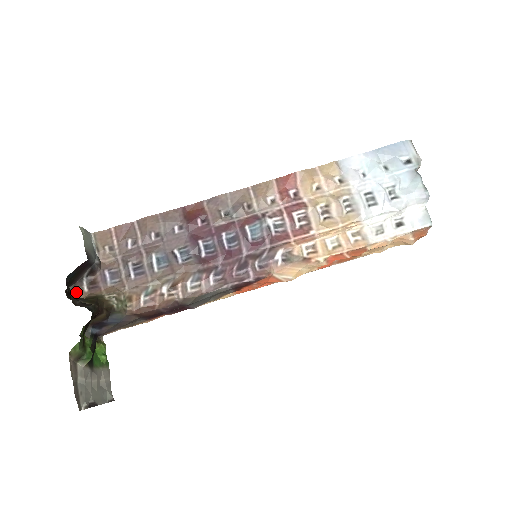
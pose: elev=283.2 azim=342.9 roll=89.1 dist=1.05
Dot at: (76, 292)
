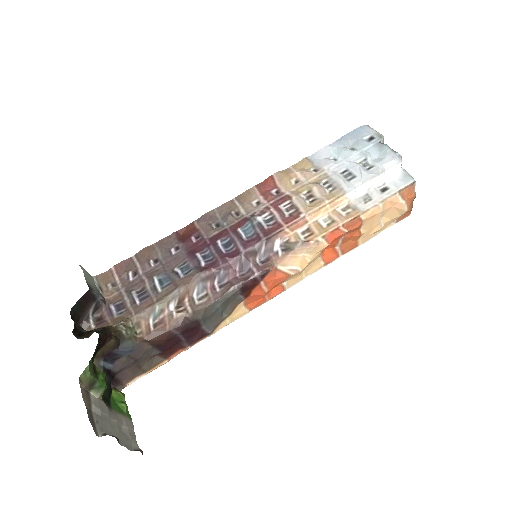
Dot at: occluded
